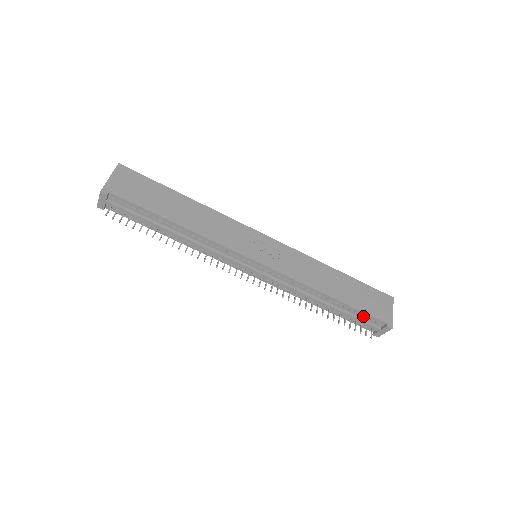
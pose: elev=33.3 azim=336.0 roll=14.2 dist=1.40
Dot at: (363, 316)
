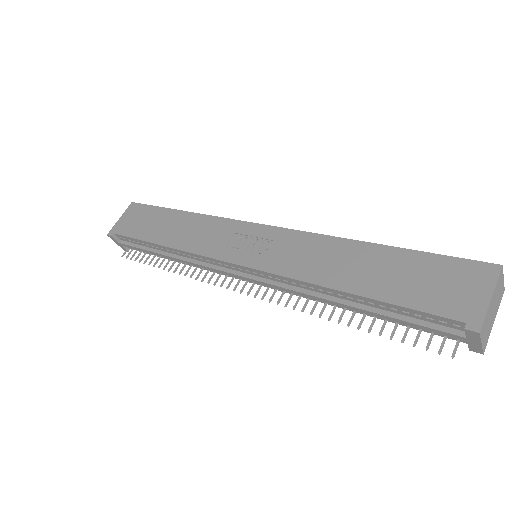
Dot at: (418, 315)
